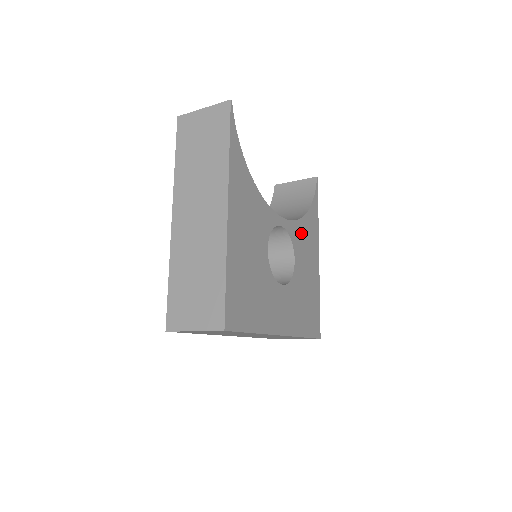
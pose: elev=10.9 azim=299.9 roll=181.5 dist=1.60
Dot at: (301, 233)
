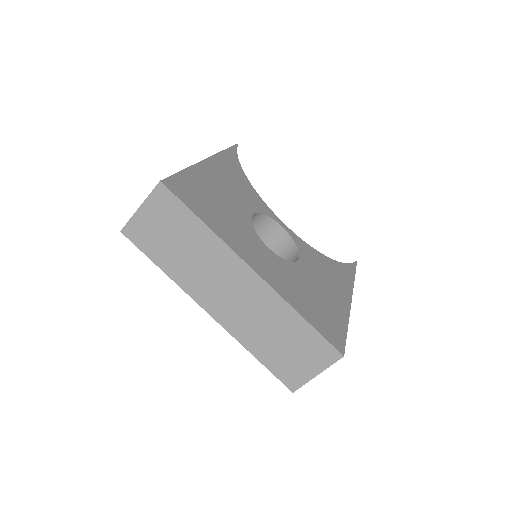
Dot at: (317, 258)
